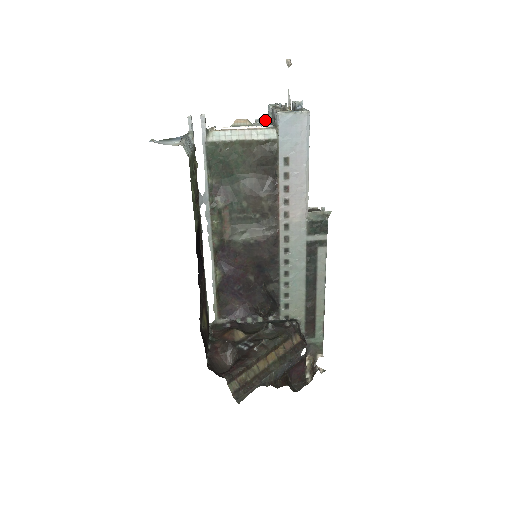
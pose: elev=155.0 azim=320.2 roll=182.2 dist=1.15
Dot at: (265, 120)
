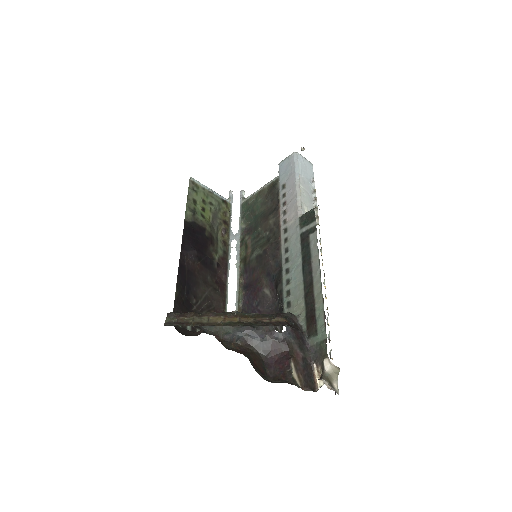
Dot at: occluded
